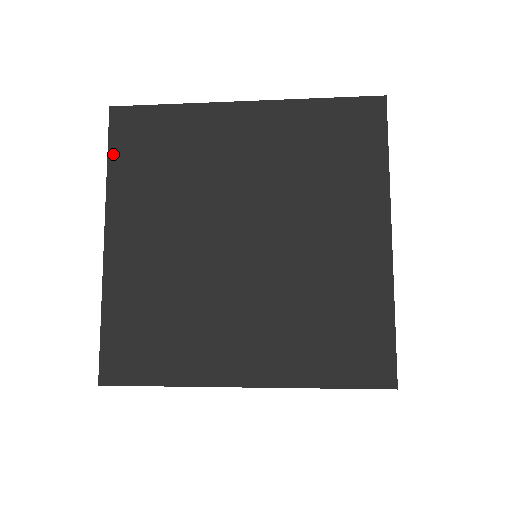
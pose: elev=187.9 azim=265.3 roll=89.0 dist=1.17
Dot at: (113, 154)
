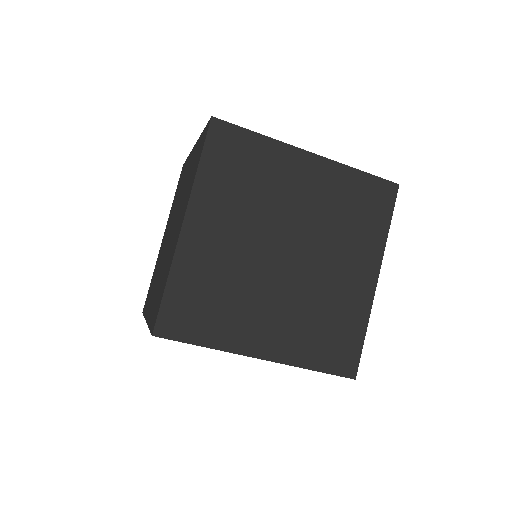
Dot at: (206, 156)
